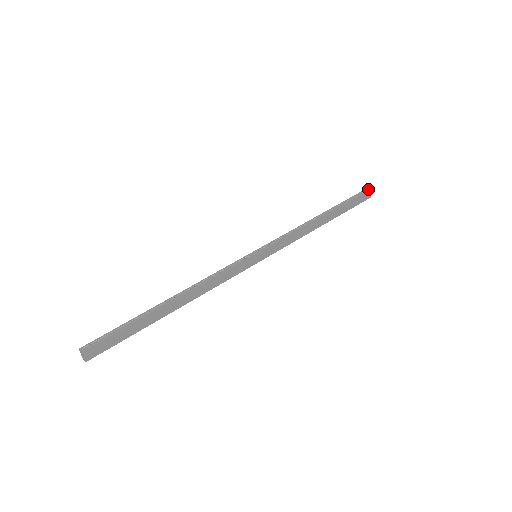
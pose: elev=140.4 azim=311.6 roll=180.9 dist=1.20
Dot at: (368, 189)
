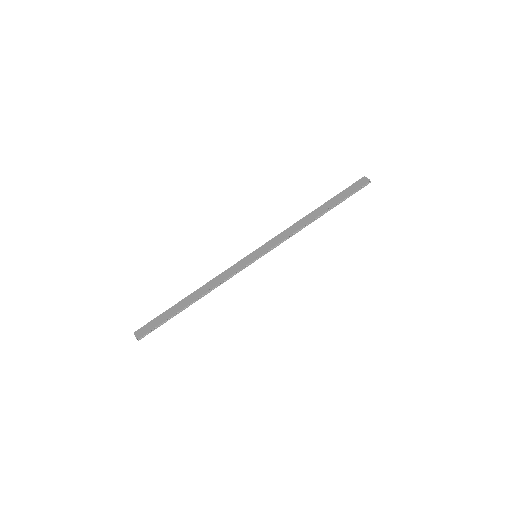
Dot at: (368, 179)
